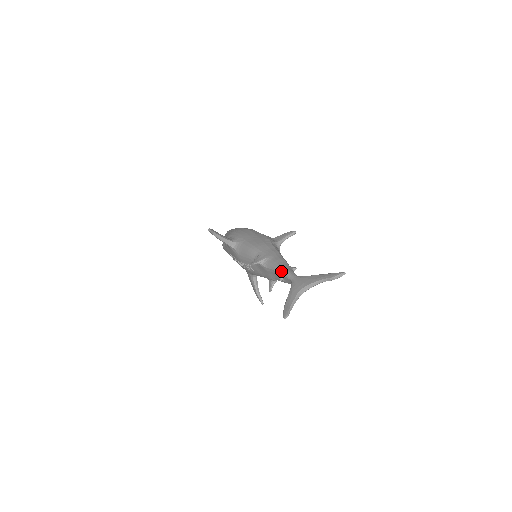
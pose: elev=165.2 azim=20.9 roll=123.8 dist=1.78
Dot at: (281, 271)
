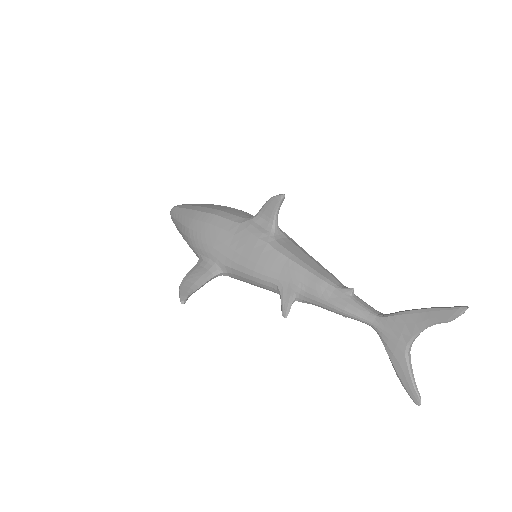
Dot at: (342, 314)
